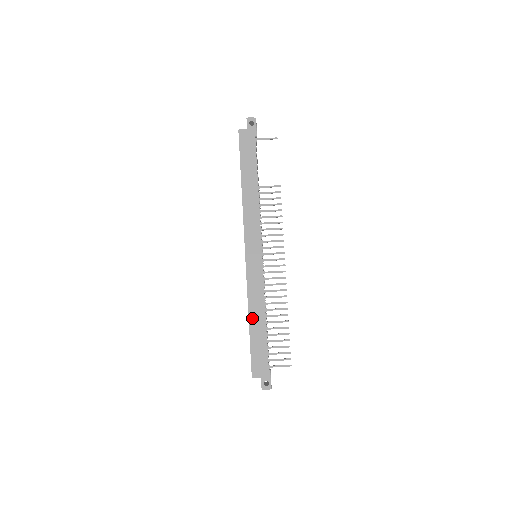
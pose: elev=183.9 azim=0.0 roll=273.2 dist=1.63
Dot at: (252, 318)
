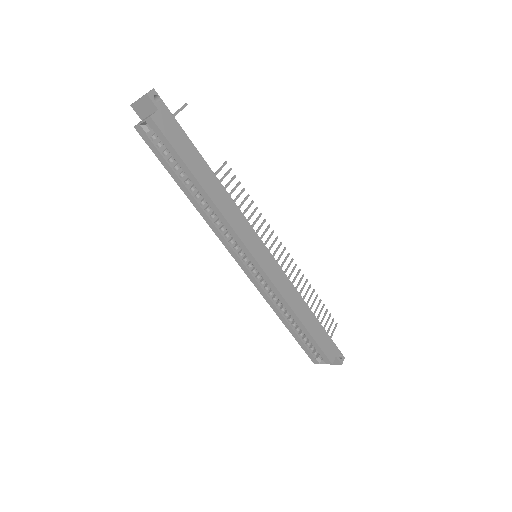
Dot at: (301, 316)
